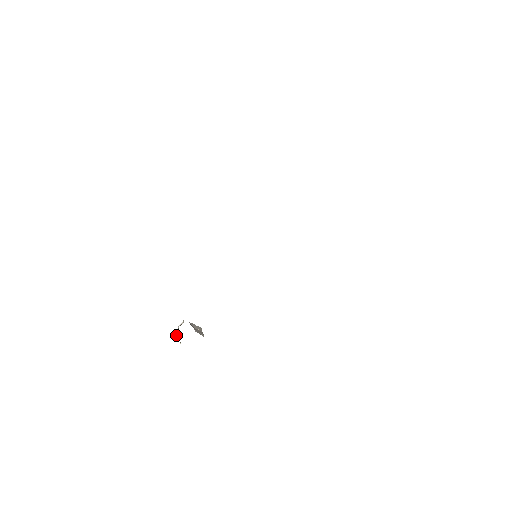
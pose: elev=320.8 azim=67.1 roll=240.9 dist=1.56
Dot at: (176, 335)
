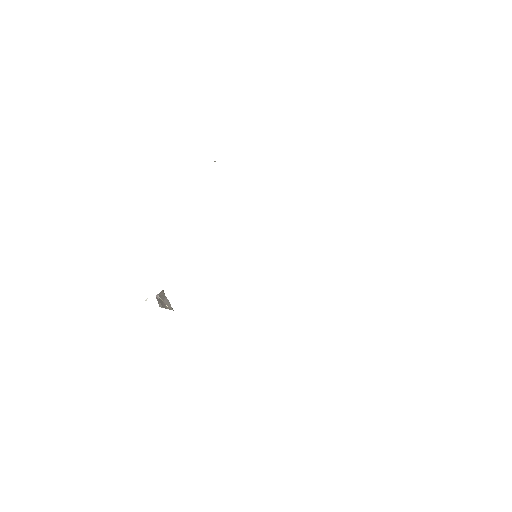
Dot at: (146, 300)
